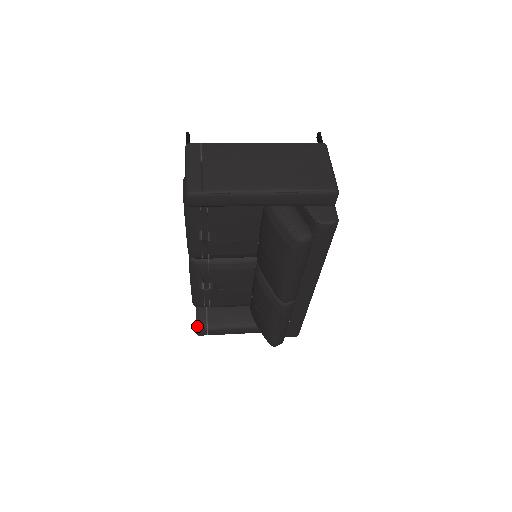
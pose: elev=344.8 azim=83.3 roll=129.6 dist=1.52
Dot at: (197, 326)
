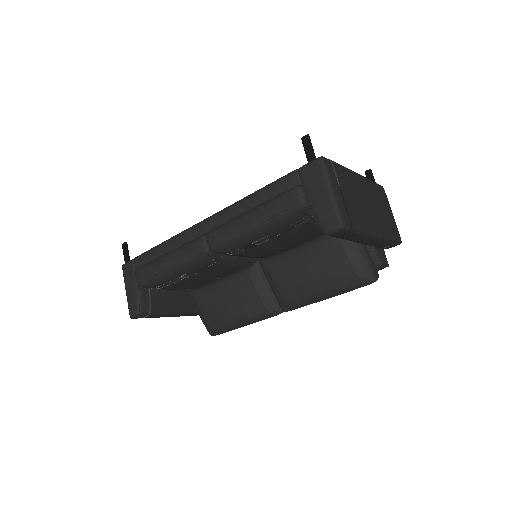
Dot at: (140, 310)
